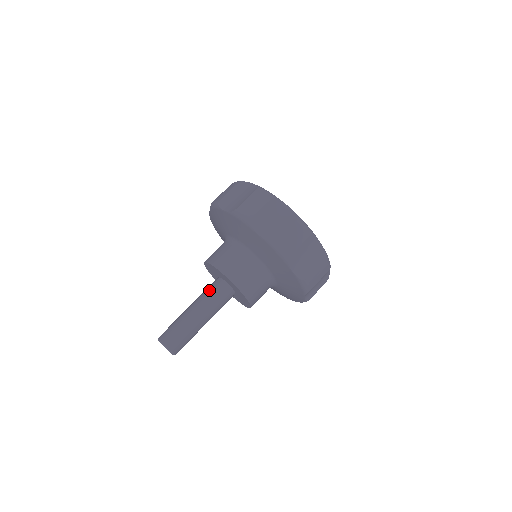
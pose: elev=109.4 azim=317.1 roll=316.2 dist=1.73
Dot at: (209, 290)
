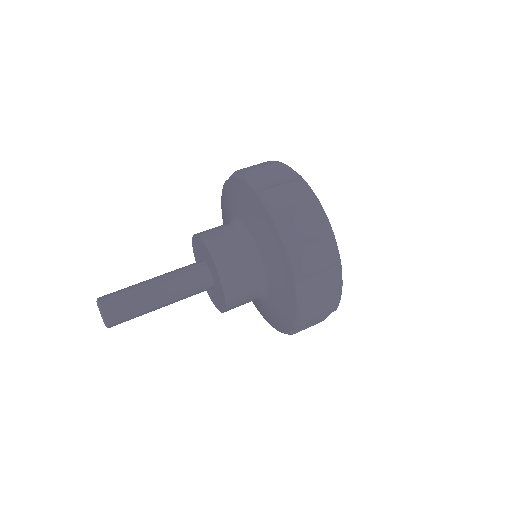
Dot at: (182, 267)
